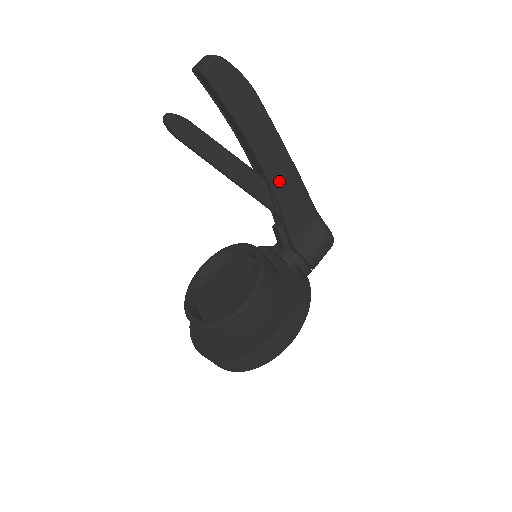
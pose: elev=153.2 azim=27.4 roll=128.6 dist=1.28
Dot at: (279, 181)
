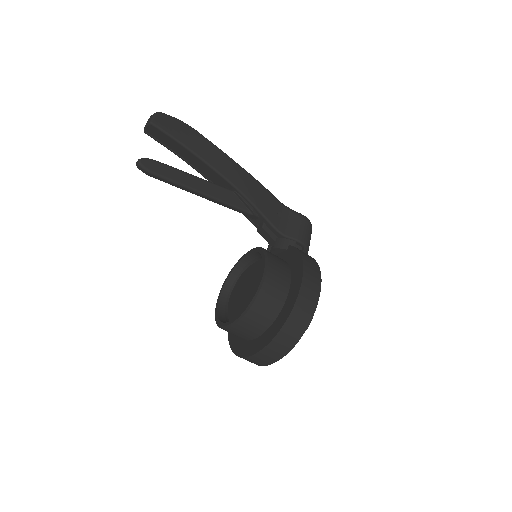
Dot at: (242, 185)
